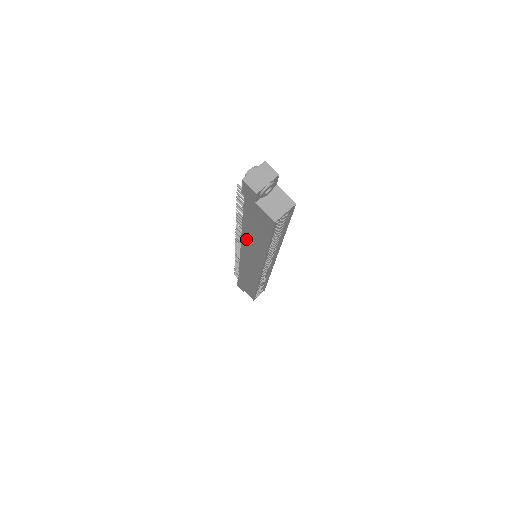
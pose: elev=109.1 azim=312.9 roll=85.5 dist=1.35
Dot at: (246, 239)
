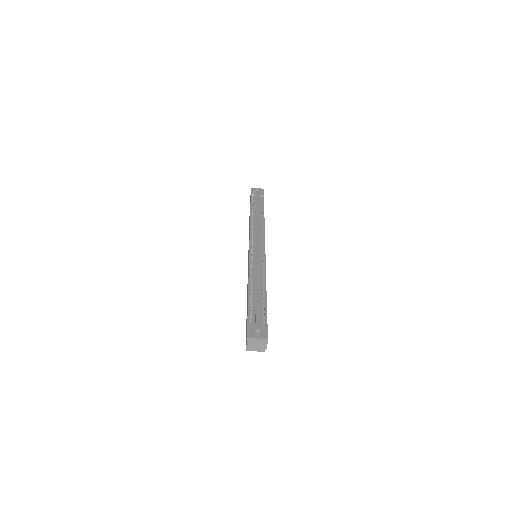
Dot at: occluded
